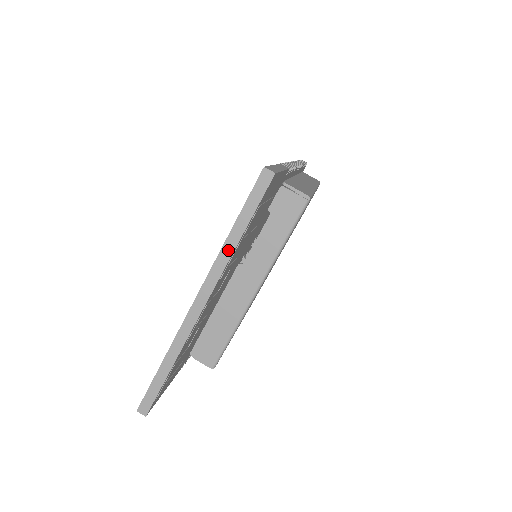
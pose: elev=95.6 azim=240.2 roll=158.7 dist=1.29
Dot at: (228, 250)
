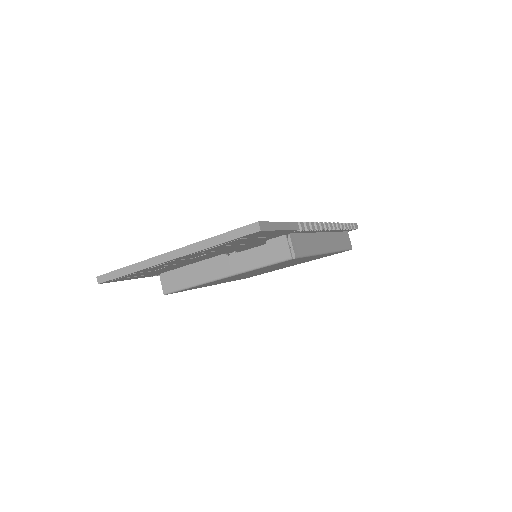
Dot at: (205, 245)
